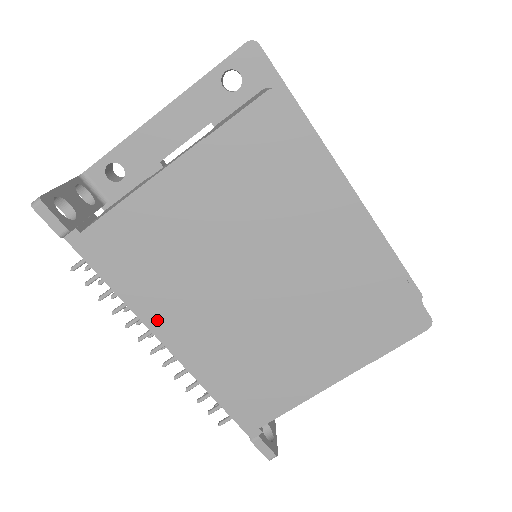
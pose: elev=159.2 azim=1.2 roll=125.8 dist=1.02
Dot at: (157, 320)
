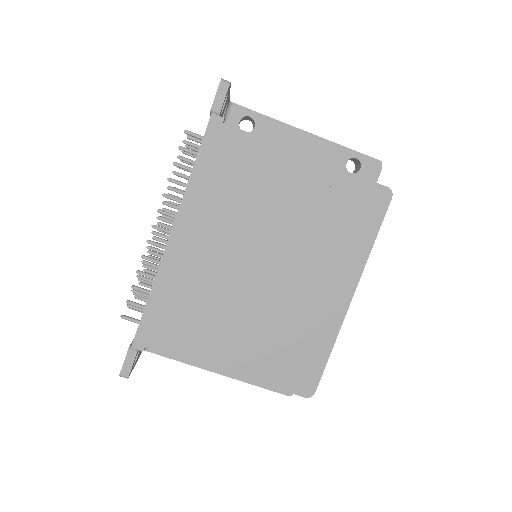
Dot at: (189, 213)
